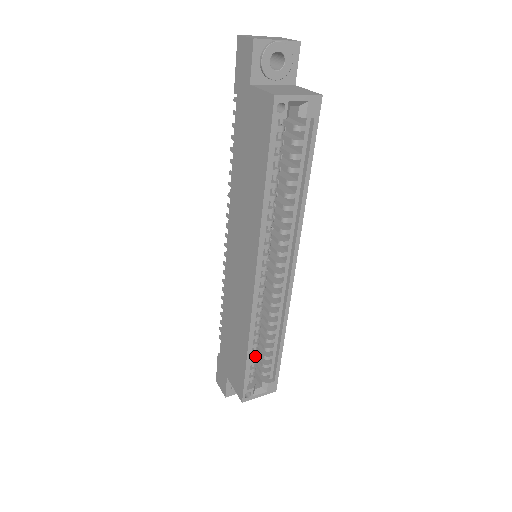
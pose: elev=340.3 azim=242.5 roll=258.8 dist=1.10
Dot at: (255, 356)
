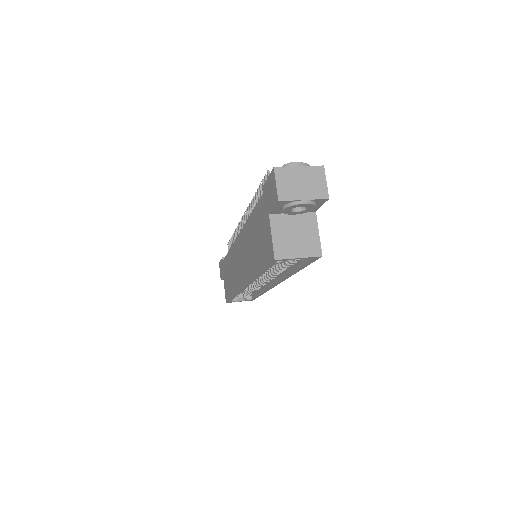
Dot at: occluded
